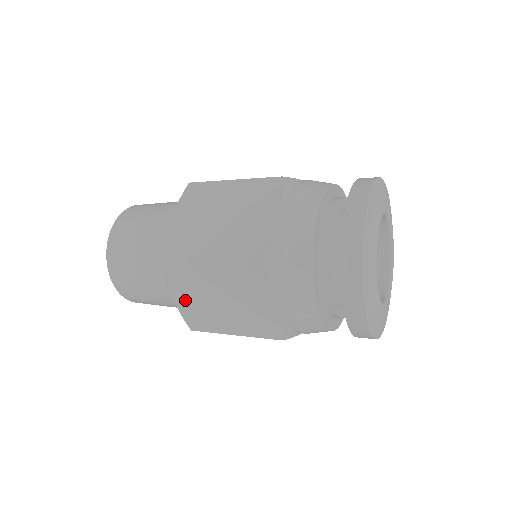
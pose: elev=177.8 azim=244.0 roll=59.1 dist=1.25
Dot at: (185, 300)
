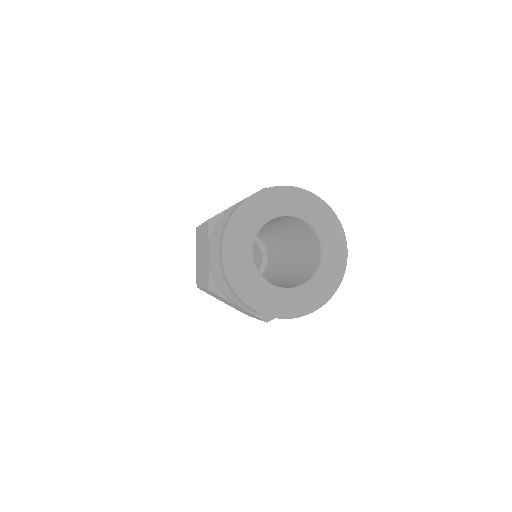
Dot at: (197, 260)
